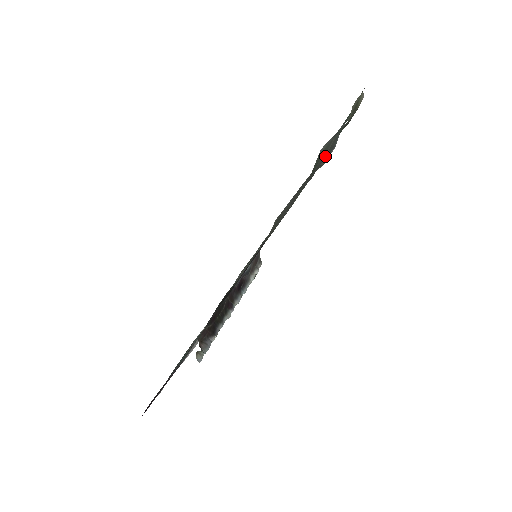
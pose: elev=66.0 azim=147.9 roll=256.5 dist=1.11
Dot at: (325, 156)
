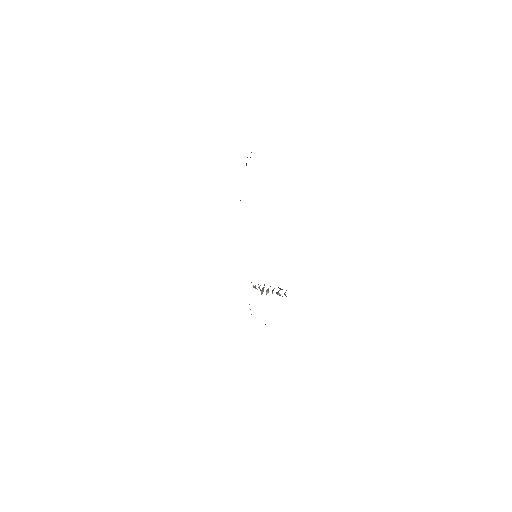
Dot at: occluded
